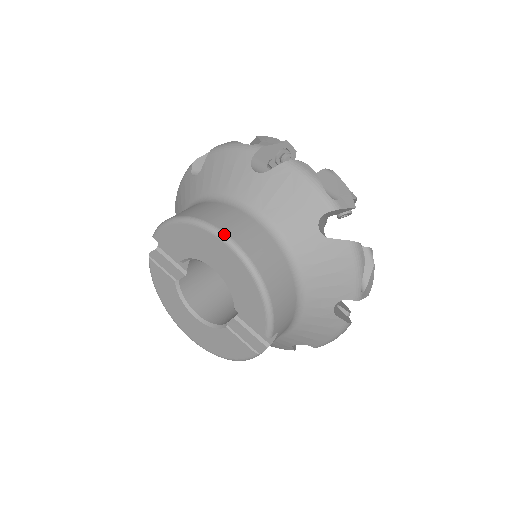
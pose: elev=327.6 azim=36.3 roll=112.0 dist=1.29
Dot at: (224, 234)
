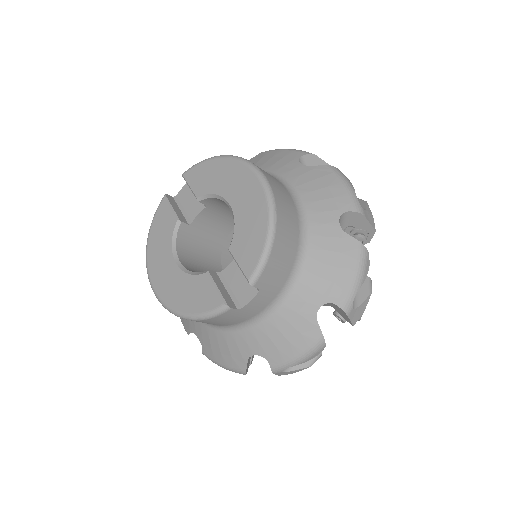
Dot at: (260, 170)
